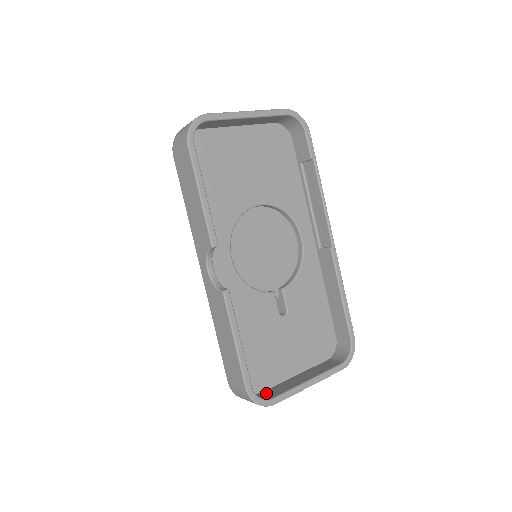
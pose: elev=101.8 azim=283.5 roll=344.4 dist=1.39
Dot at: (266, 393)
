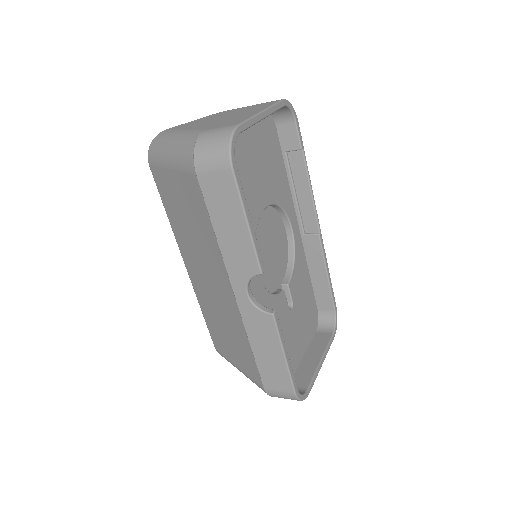
Dot at: occluded
